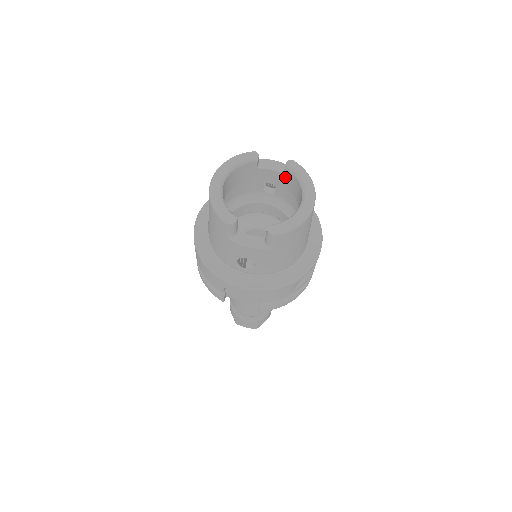
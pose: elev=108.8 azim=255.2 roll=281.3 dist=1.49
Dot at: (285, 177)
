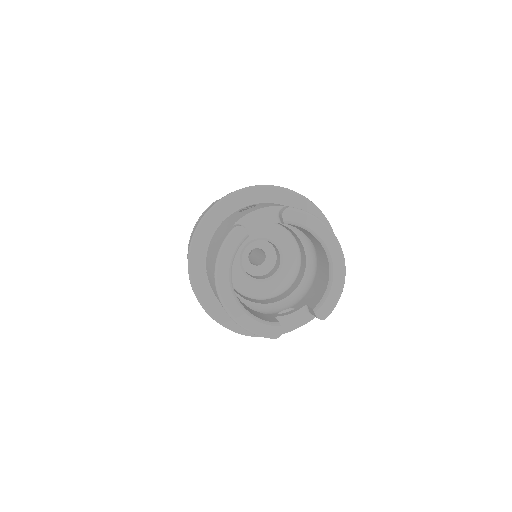
Dot at: occluded
